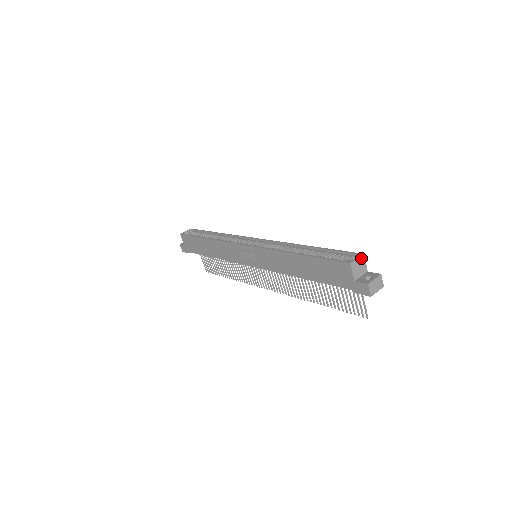
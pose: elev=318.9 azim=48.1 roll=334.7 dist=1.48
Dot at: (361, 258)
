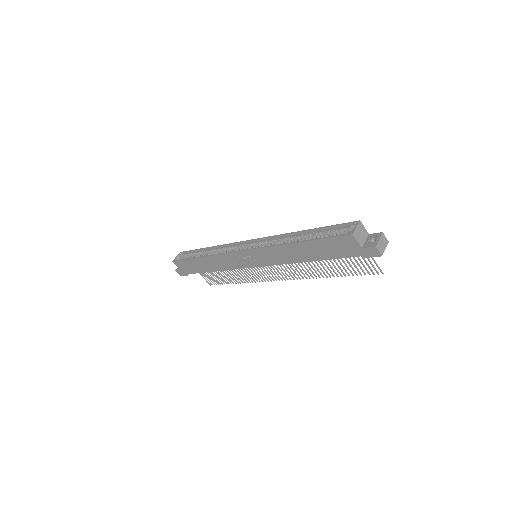
Dot at: (359, 225)
